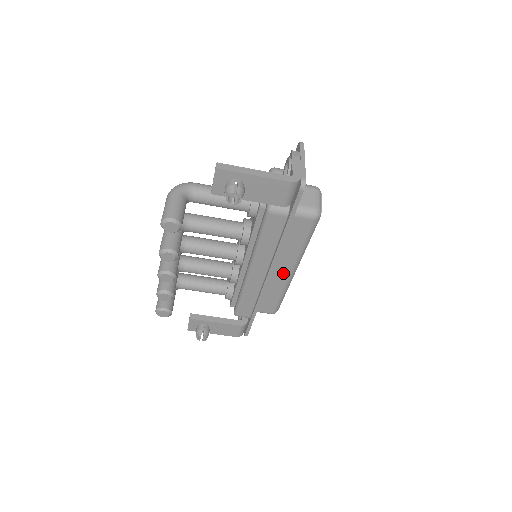
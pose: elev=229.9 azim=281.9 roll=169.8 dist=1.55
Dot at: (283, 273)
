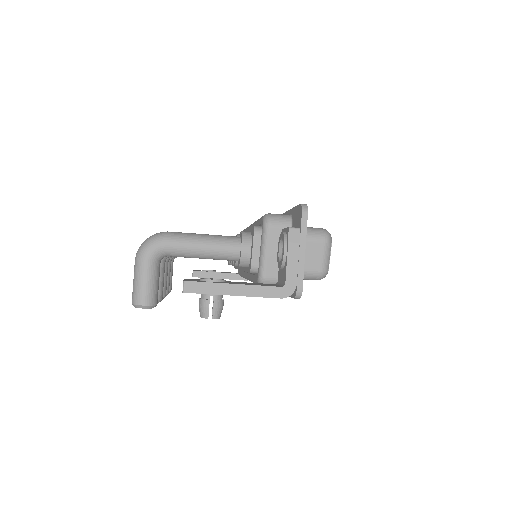
Dot at: occluded
